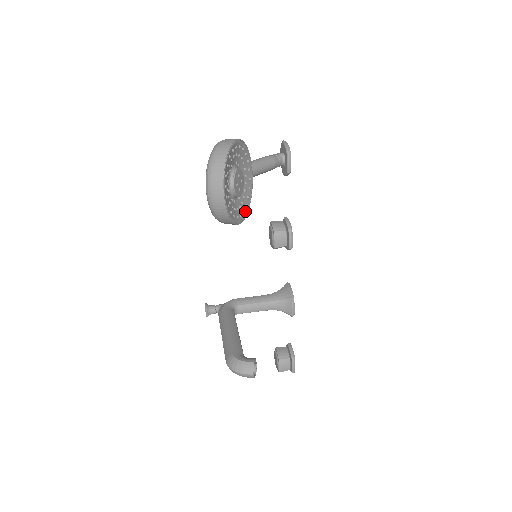
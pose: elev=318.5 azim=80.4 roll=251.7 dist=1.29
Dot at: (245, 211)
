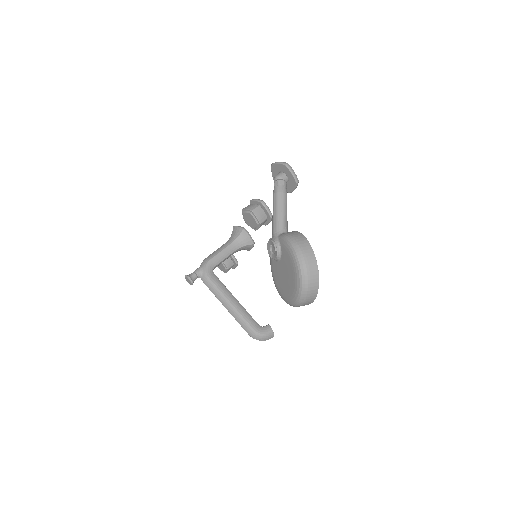
Dot at: occluded
